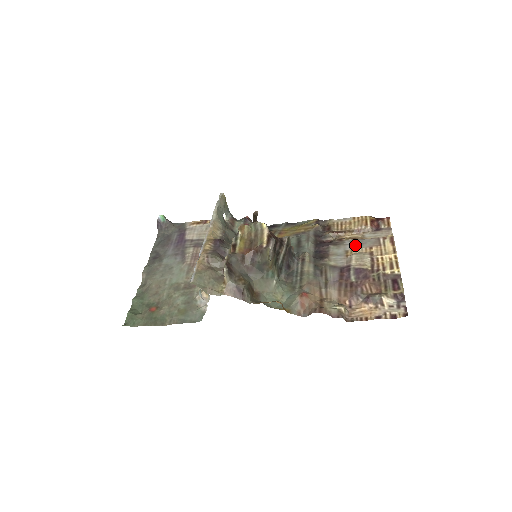
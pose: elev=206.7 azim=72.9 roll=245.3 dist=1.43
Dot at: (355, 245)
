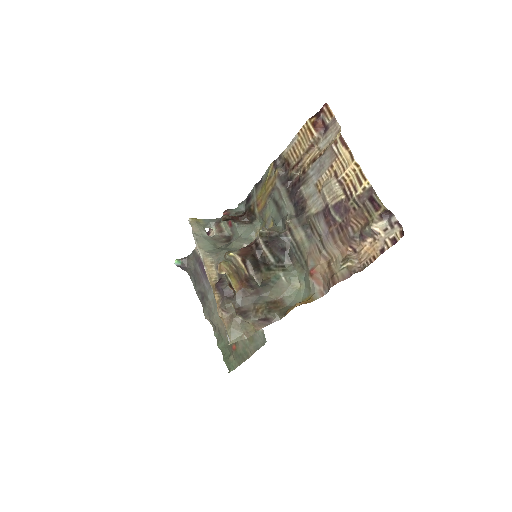
Dot at: (318, 172)
